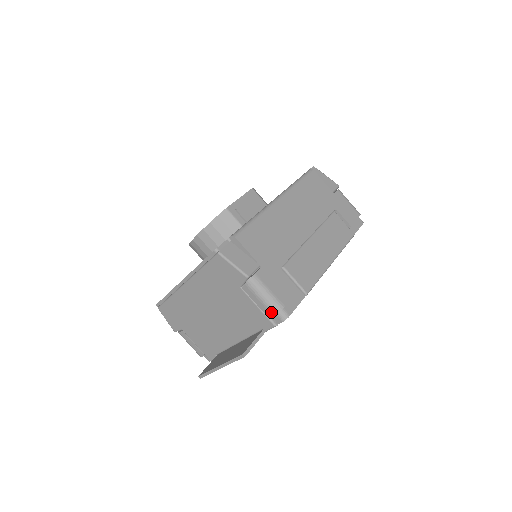
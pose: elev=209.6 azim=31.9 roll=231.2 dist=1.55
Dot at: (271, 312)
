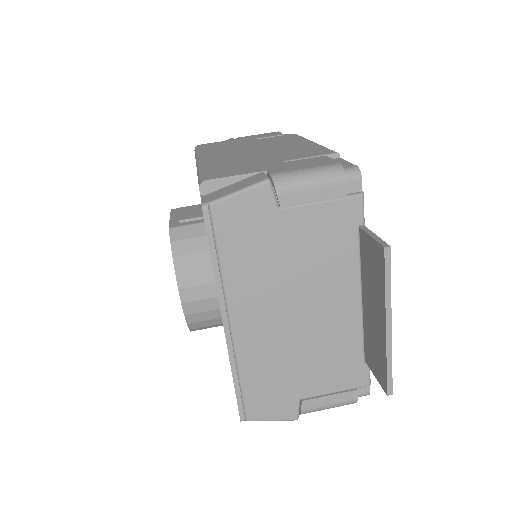
Dot at: (338, 182)
